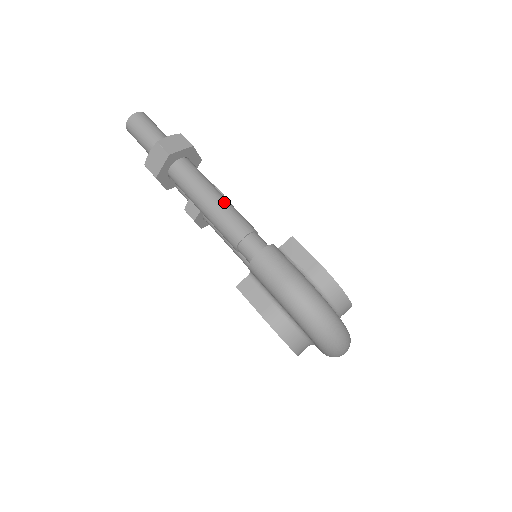
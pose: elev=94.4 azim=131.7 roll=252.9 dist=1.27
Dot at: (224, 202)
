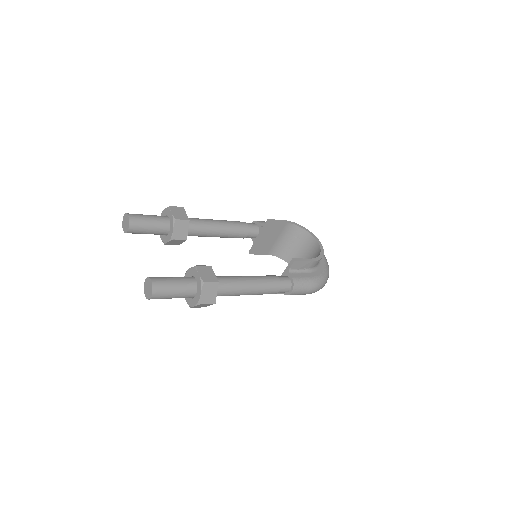
Dot at: (257, 287)
